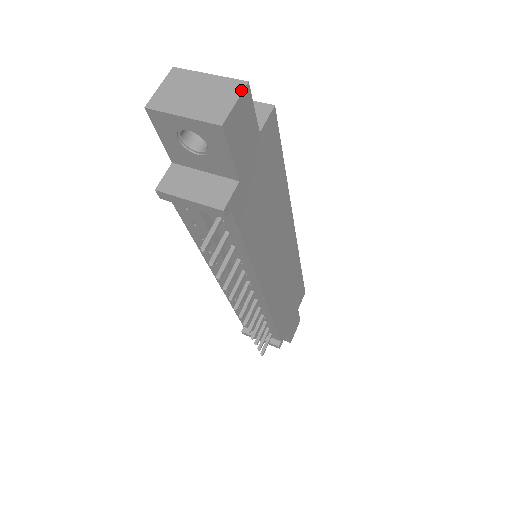
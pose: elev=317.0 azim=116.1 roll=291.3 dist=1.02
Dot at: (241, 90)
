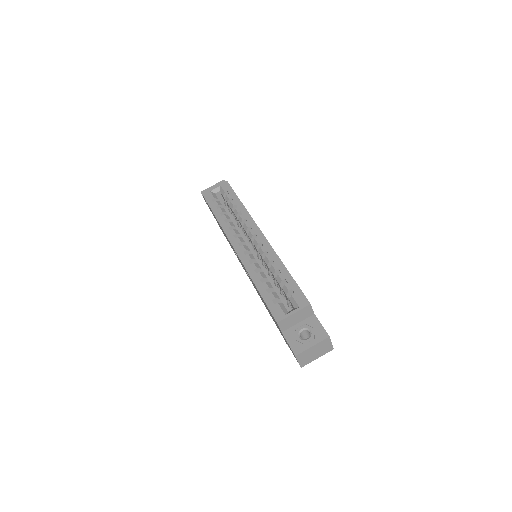
Dot at: (330, 340)
